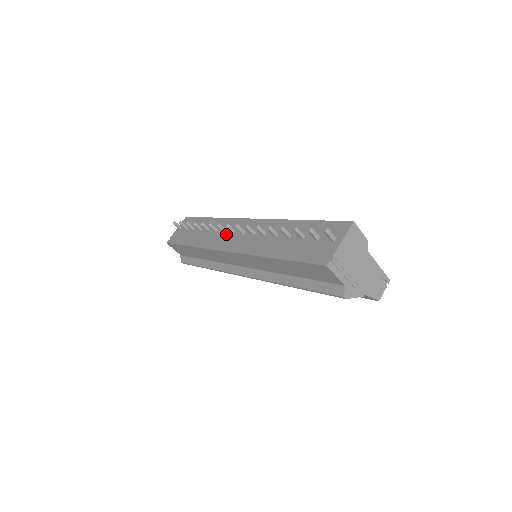
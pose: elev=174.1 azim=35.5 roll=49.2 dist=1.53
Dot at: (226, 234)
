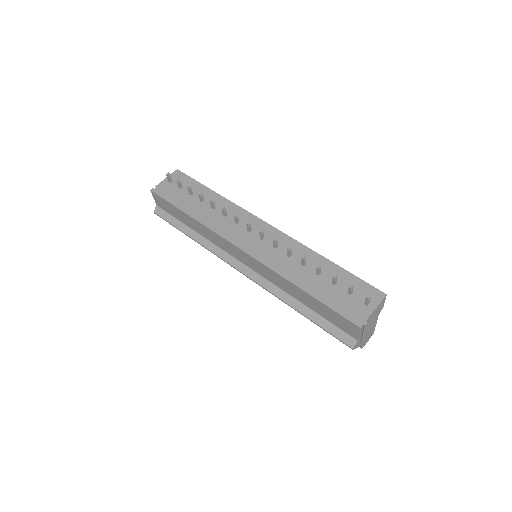
Dot at: (239, 227)
